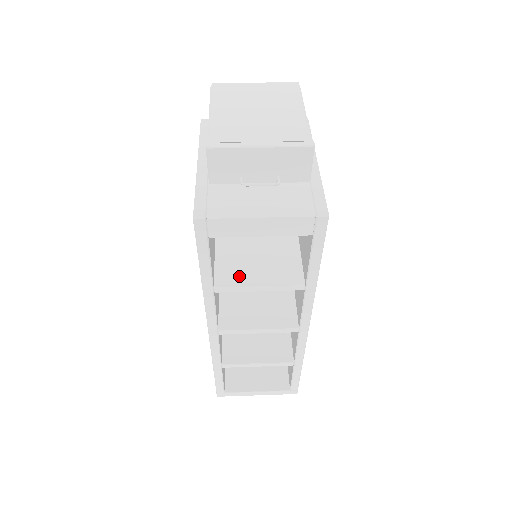
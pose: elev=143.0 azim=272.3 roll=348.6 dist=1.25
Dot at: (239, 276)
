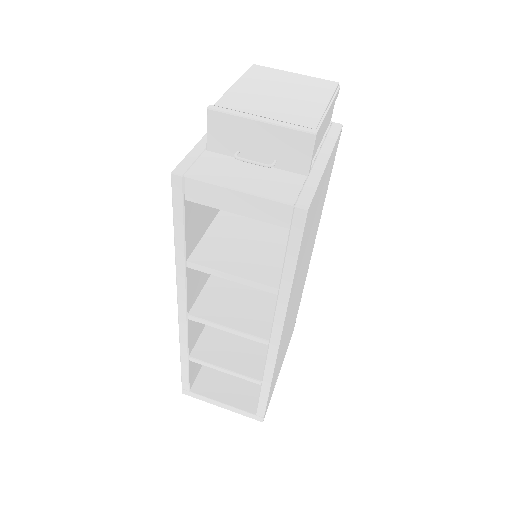
Dot at: (217, 259)
